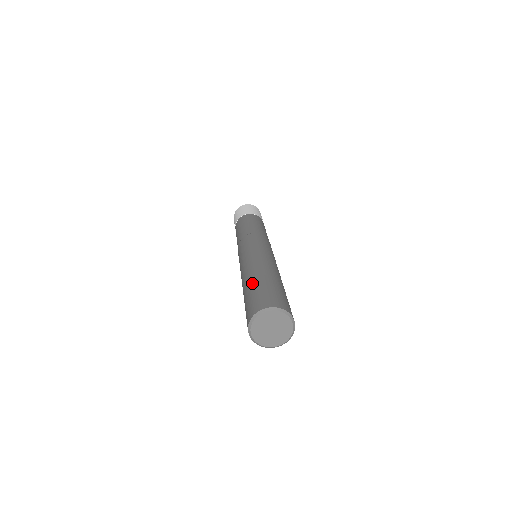
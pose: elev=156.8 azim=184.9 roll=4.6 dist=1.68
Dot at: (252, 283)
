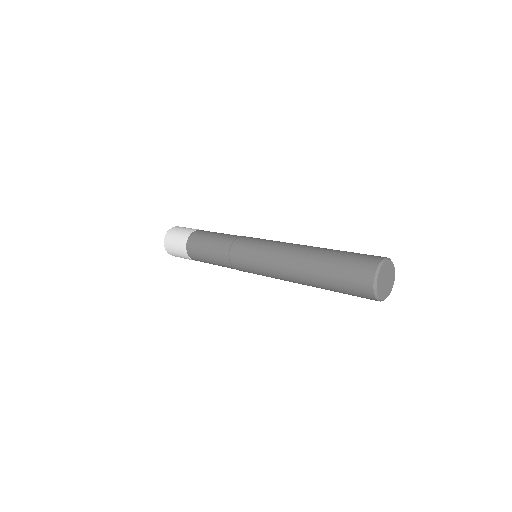
Dot at: (331, 252)
